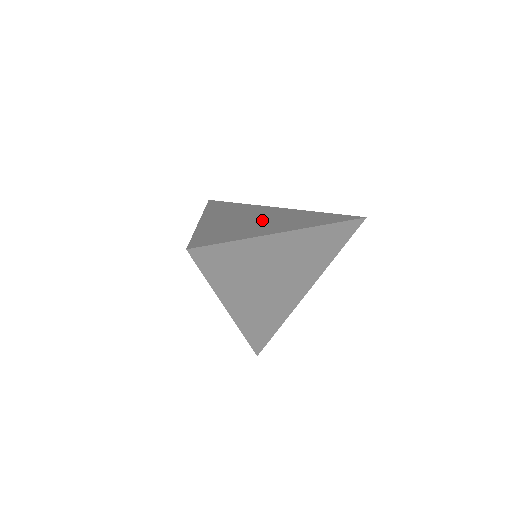
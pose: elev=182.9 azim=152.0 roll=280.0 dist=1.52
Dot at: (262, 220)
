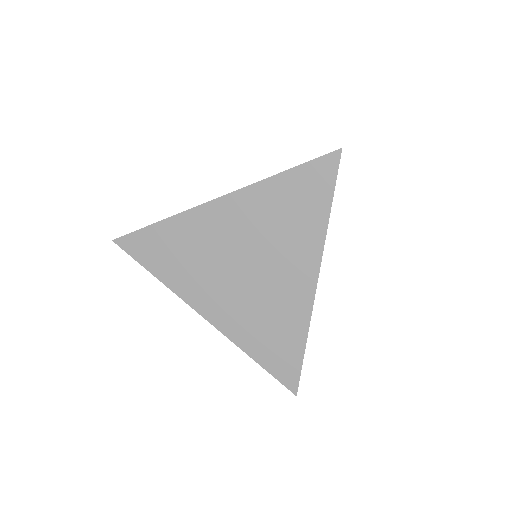
Dot at: occluded
